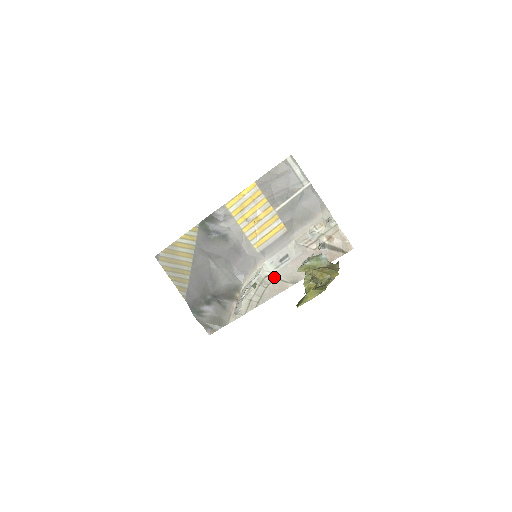
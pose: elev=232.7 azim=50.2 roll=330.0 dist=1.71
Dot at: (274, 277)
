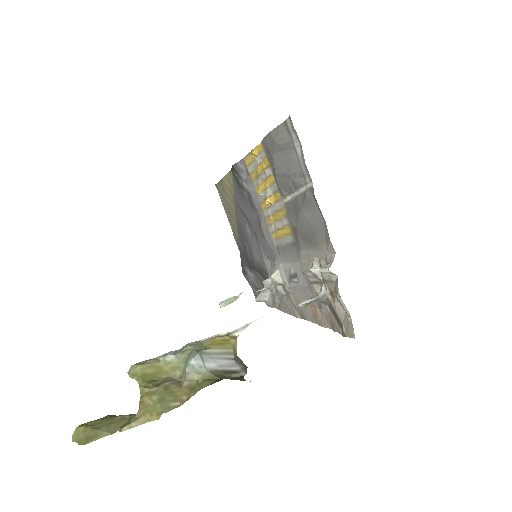
Dot at: (287, 291)
